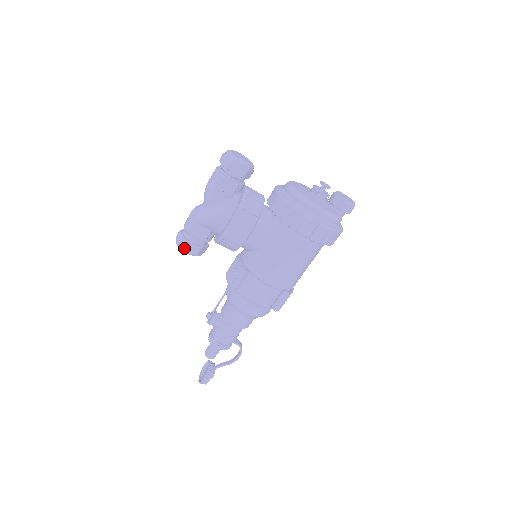
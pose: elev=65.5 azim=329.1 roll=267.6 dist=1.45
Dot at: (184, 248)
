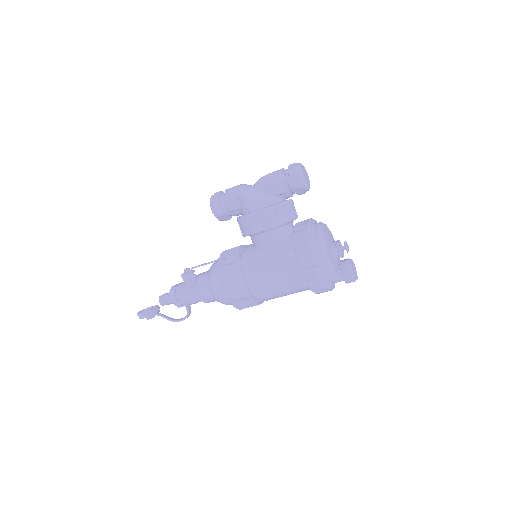
Dot at: (213, 203)
